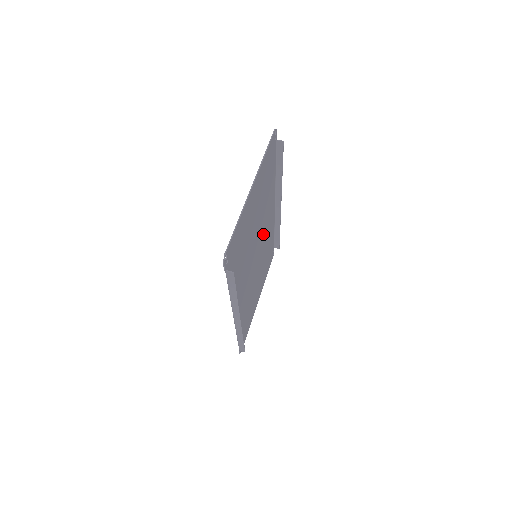
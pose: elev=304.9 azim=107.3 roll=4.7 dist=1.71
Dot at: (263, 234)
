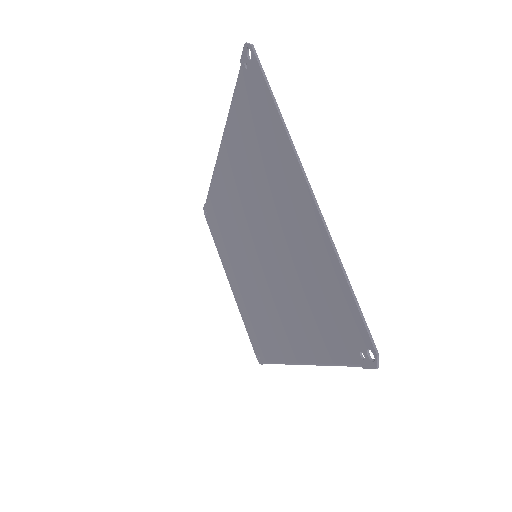
Dot at: (241, 217)
